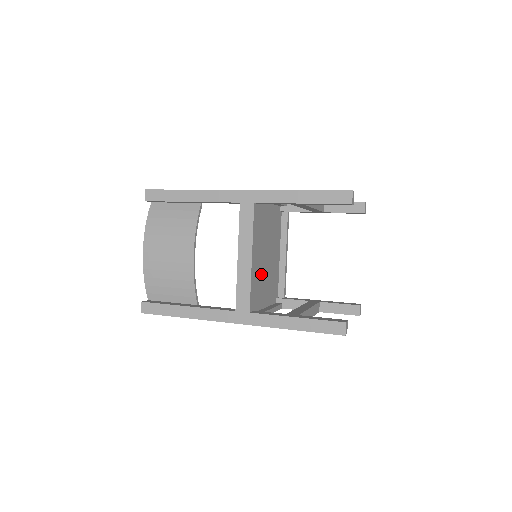
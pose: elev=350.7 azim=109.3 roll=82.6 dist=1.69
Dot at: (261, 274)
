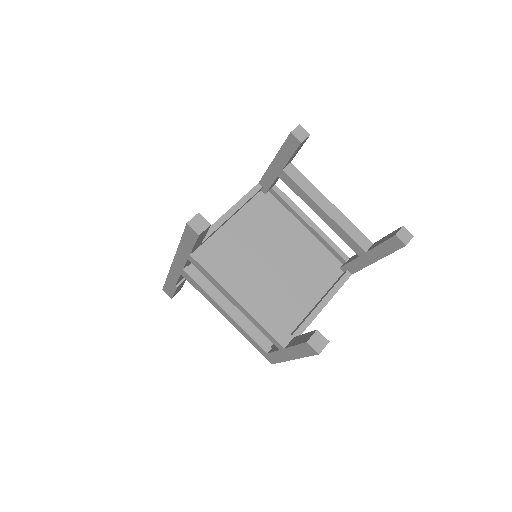
Dot at: (248, 272)
